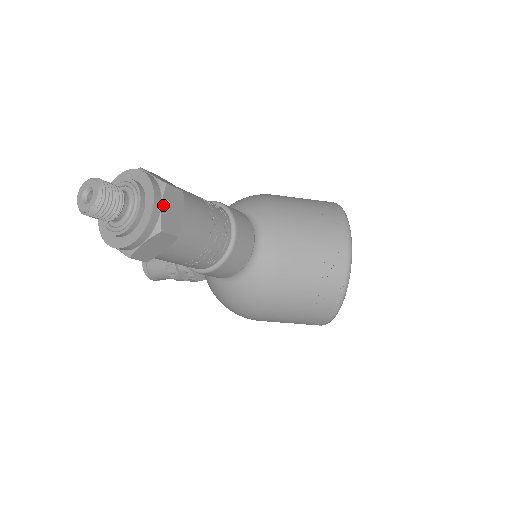
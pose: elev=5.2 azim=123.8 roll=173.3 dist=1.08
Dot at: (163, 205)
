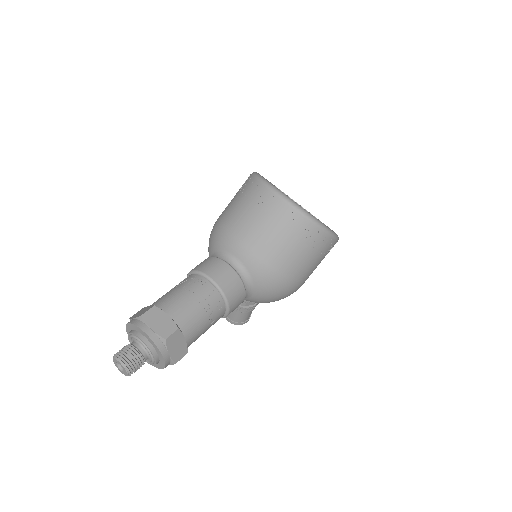
Dot at: (151, 327)
